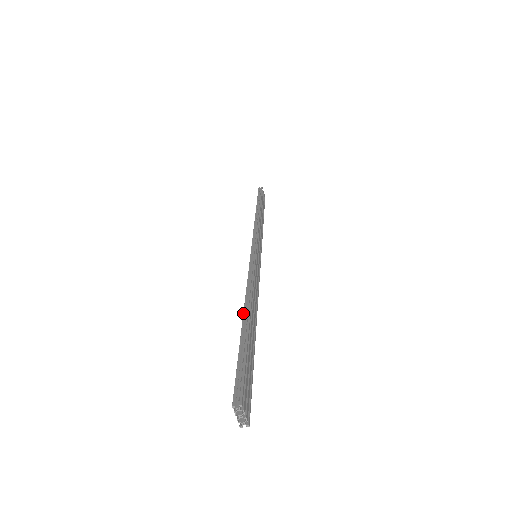
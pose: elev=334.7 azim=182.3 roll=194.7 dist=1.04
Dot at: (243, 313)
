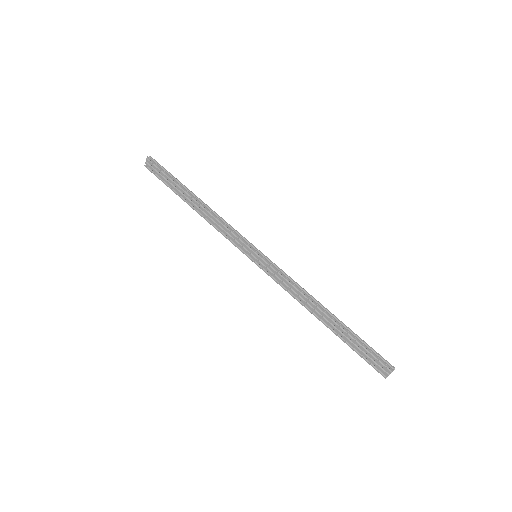
Dot at: (329, 314)
